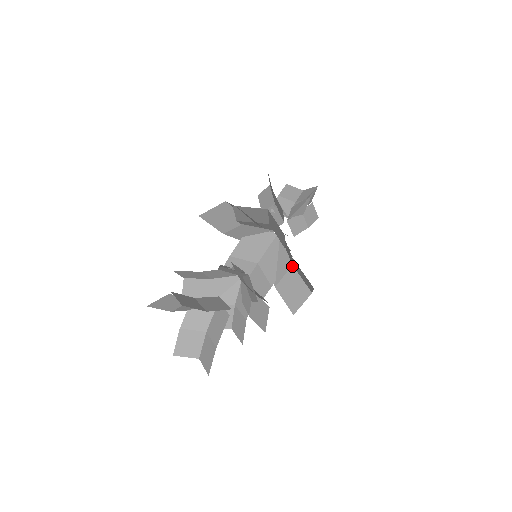
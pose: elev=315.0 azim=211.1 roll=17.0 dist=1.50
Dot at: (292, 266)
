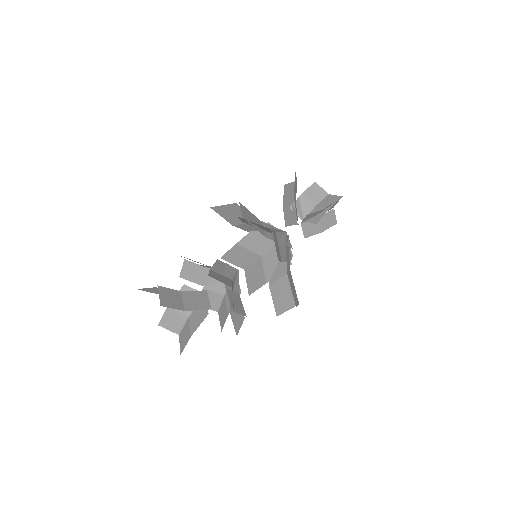
Dot at: occluded
